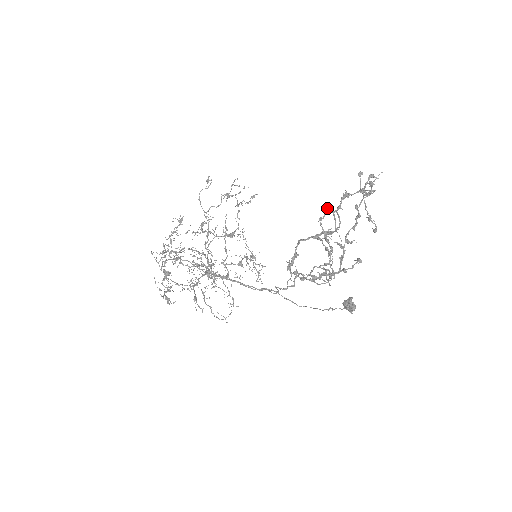
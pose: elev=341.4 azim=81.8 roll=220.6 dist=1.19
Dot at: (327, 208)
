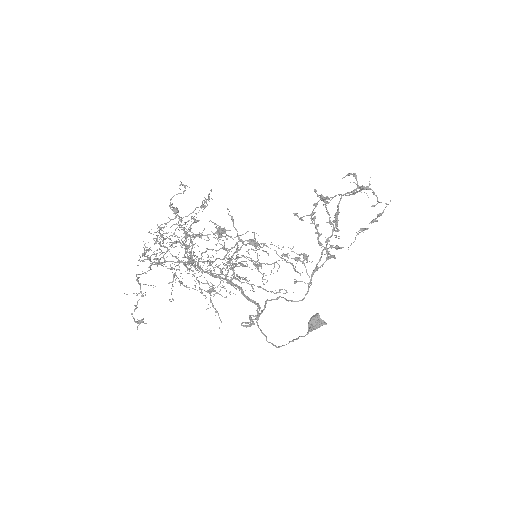
Dot at: (321, 198)
